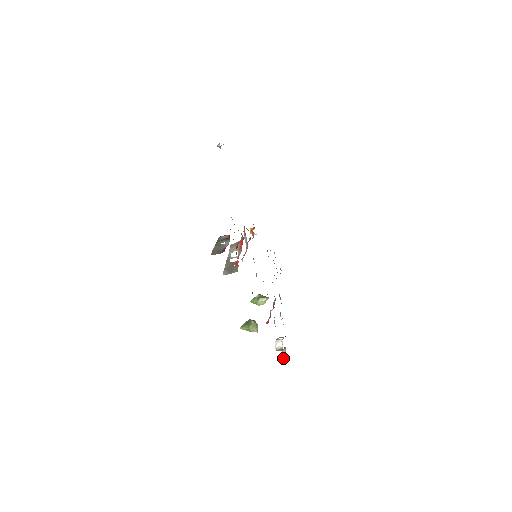
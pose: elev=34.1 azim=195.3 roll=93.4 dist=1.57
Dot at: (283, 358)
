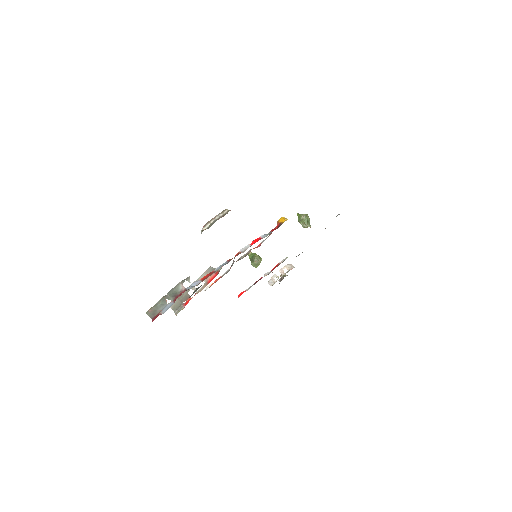
Dot at: (279, 280)
